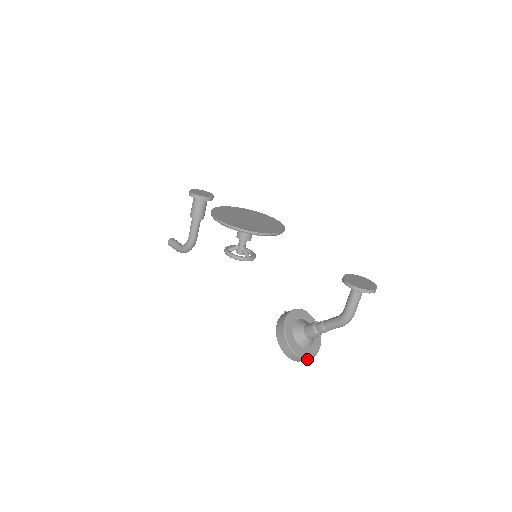
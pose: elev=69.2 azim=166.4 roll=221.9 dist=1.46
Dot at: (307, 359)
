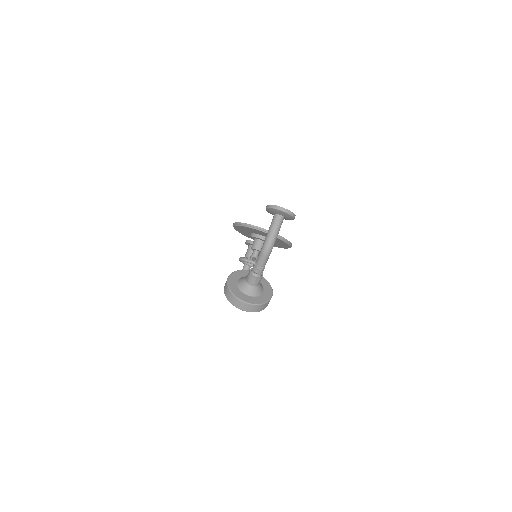
Dot at: (241, 301)
